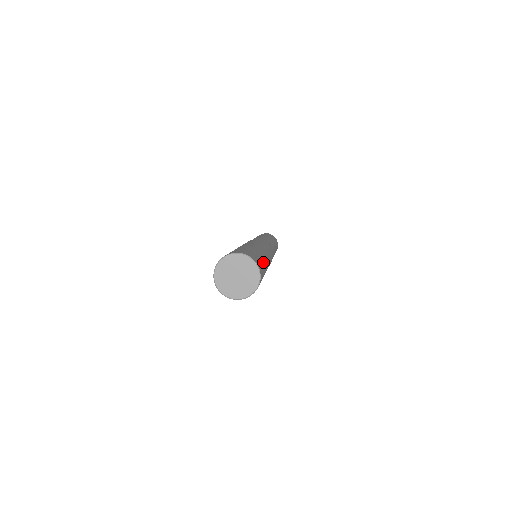
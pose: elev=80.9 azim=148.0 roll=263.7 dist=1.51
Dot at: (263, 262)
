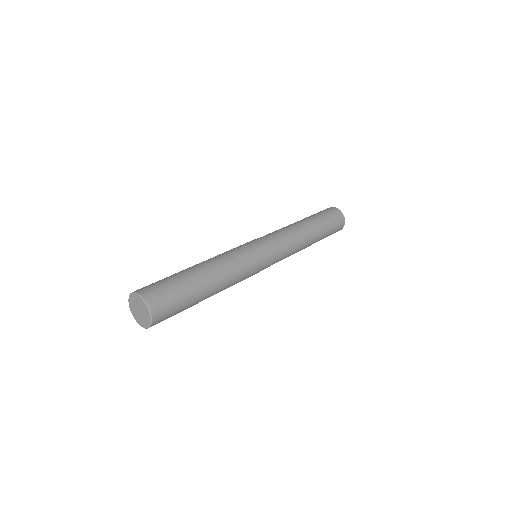
Dot at: (180, 282)
